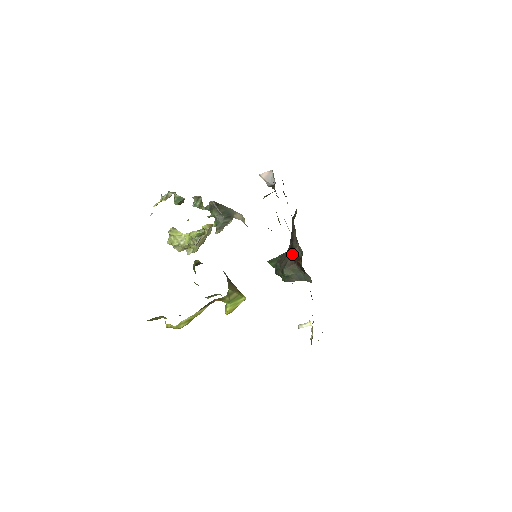
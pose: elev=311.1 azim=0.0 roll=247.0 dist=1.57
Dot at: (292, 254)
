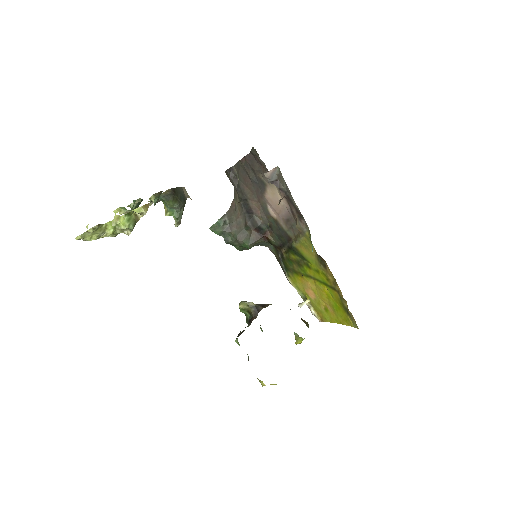
Dot at: (256, 228)
